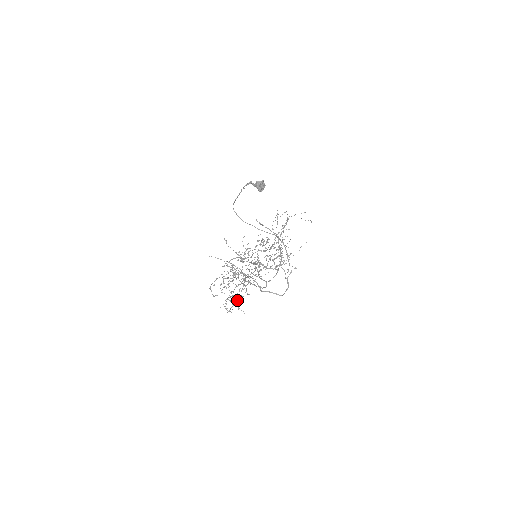
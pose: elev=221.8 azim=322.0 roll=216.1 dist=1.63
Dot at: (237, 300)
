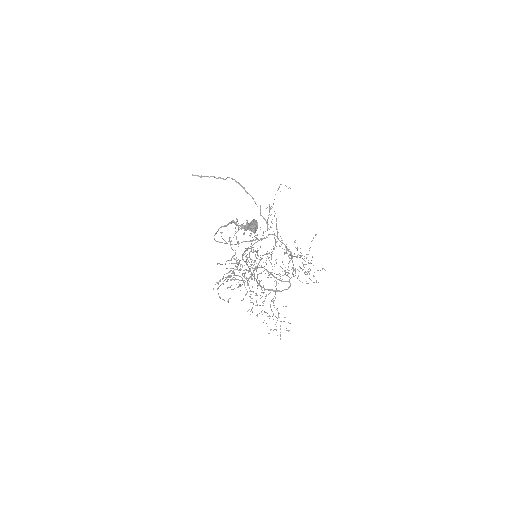
Dot at: occluded
